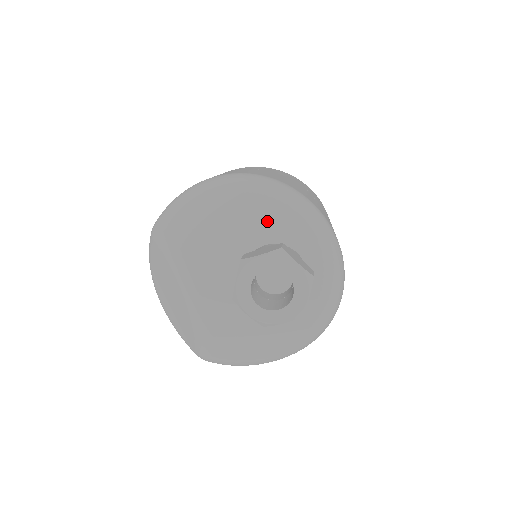
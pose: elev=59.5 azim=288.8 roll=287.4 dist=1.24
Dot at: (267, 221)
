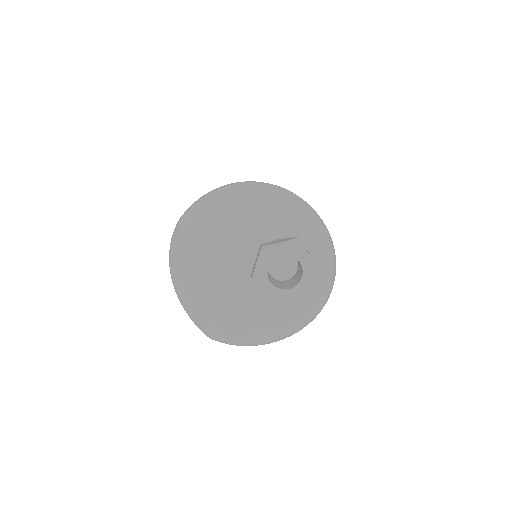
Dot at: (279, 220)
